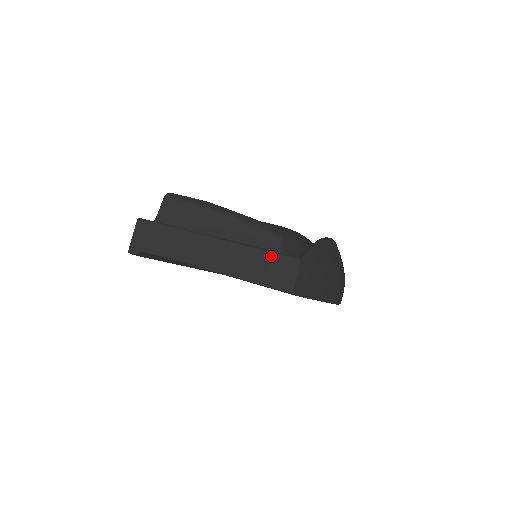
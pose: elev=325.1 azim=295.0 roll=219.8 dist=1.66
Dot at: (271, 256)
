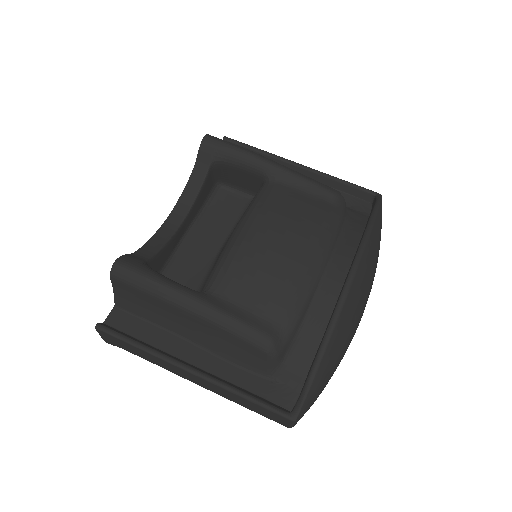
Dot at: (261, 408)
